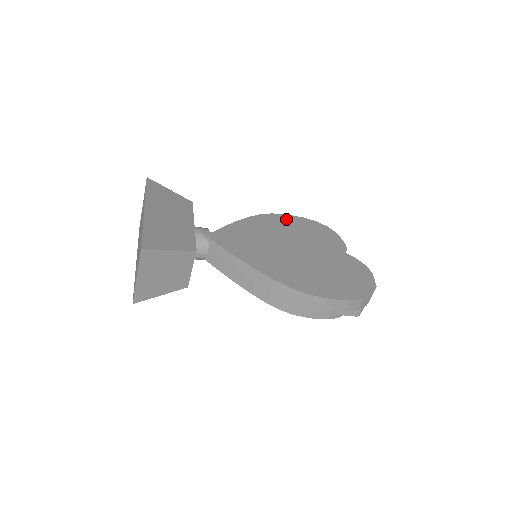
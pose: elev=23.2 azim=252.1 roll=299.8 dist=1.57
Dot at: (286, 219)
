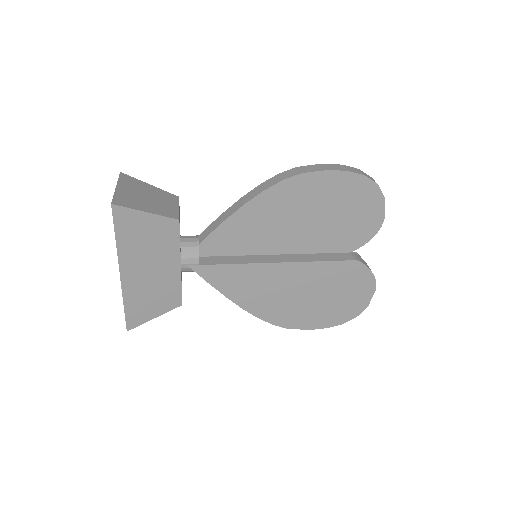
Dot at: (318, 183)
